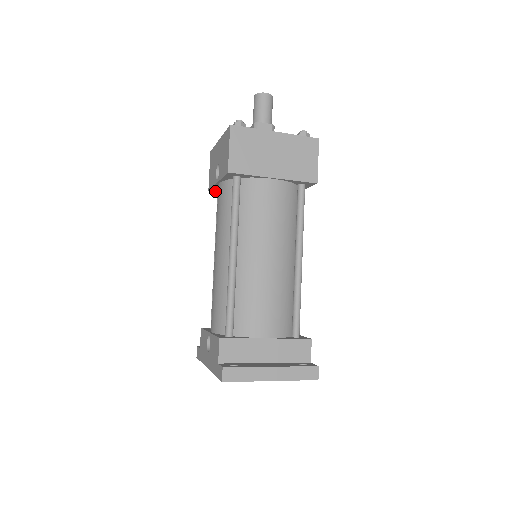
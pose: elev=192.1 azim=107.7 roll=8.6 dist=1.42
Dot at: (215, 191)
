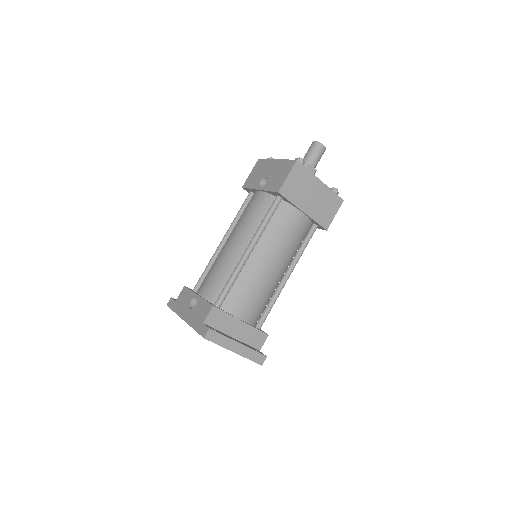
Dot at: (247, 190)
